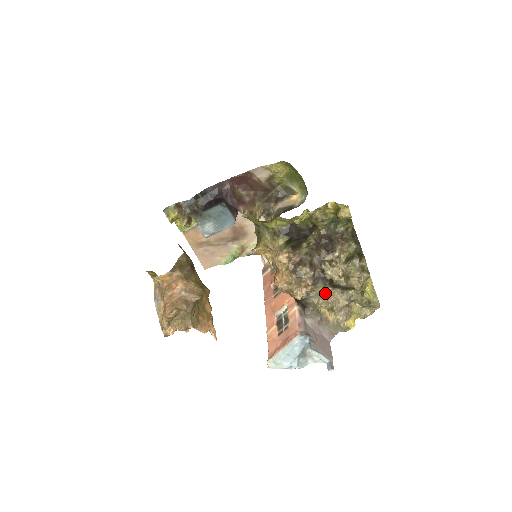
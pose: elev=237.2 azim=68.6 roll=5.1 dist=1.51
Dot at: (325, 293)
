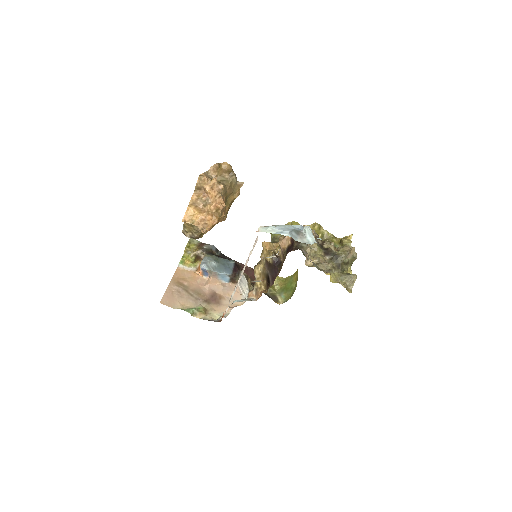
Dot at: (317, 254)
